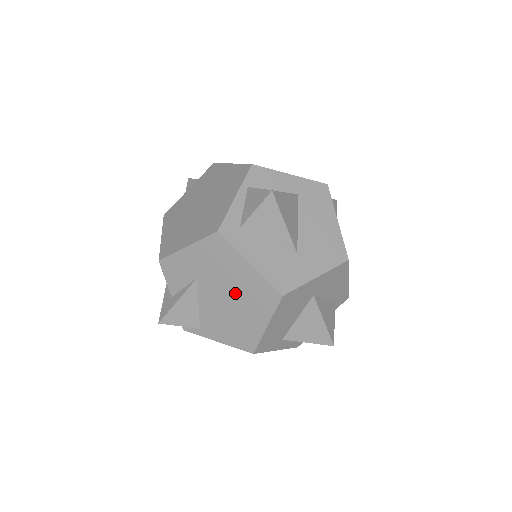
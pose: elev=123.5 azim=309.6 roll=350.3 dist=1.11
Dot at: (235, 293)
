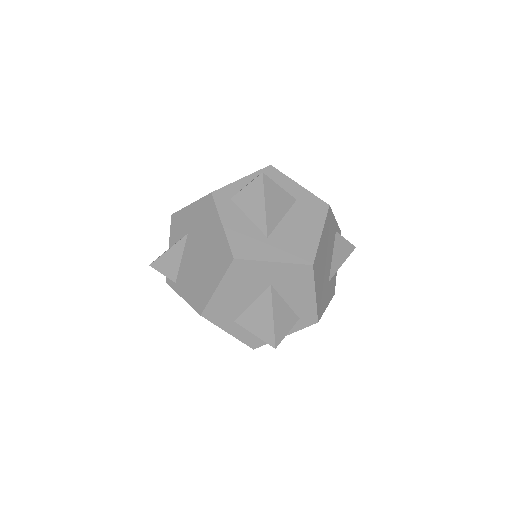
Dot at: (206, 251)
